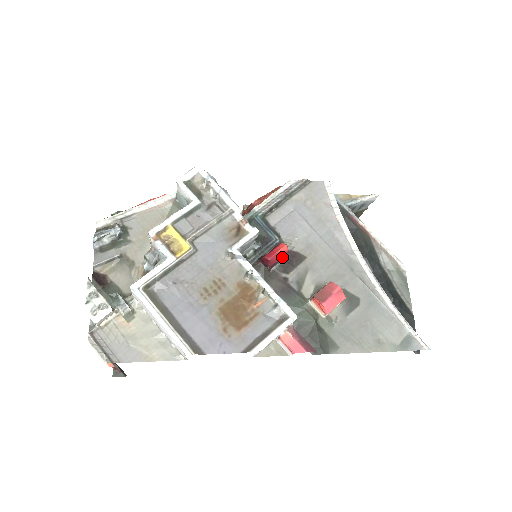
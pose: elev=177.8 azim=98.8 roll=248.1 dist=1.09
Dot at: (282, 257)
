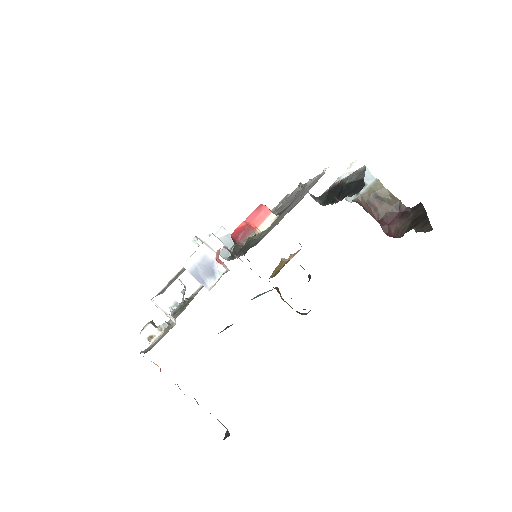
Dot at: (244, 230)
